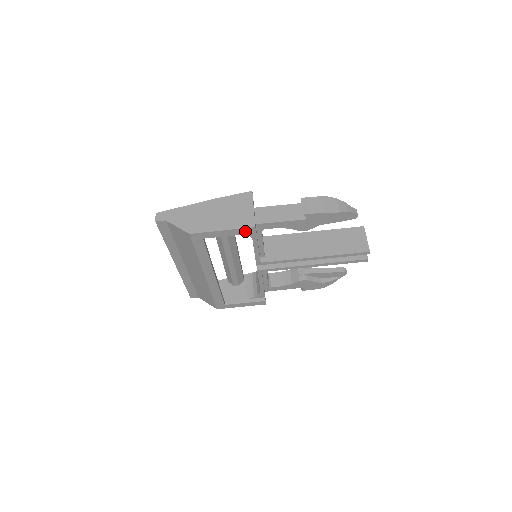
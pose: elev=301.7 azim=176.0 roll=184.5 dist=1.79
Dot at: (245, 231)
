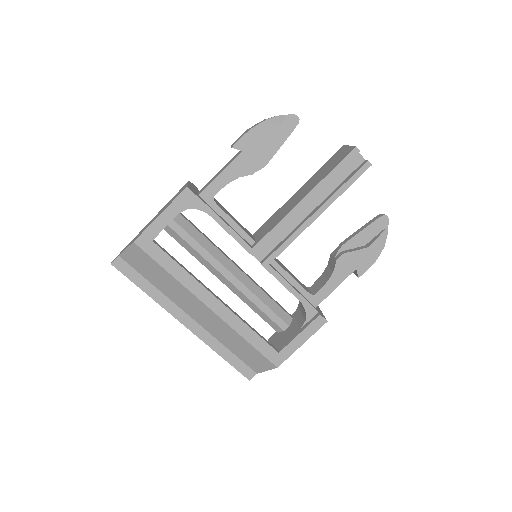
Dot at: (183, 200)
